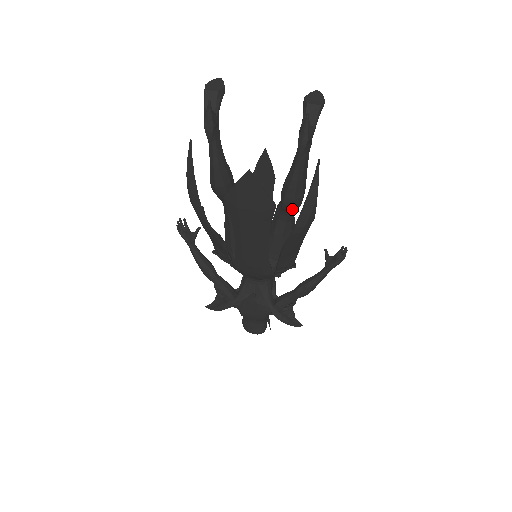
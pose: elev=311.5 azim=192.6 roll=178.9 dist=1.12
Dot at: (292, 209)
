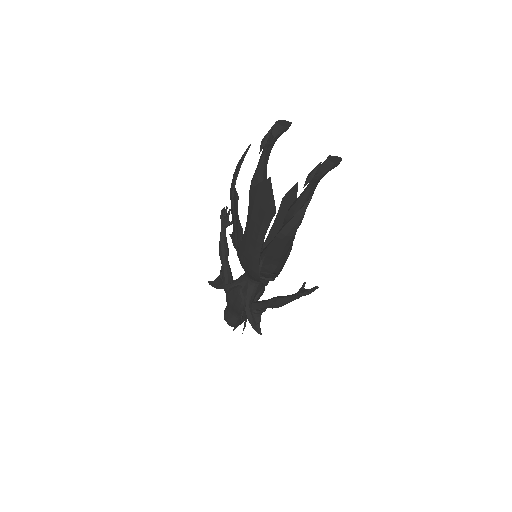
Dot at: occluded
